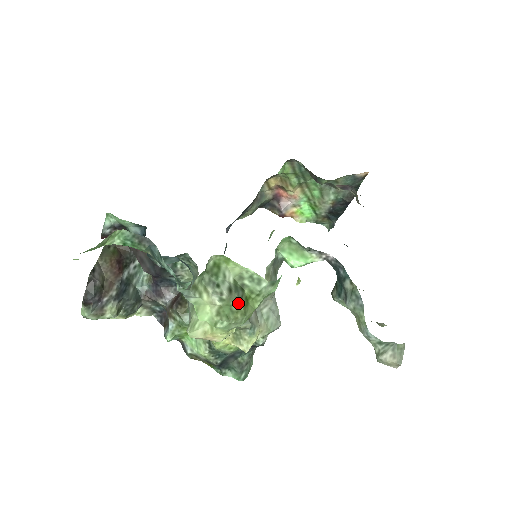
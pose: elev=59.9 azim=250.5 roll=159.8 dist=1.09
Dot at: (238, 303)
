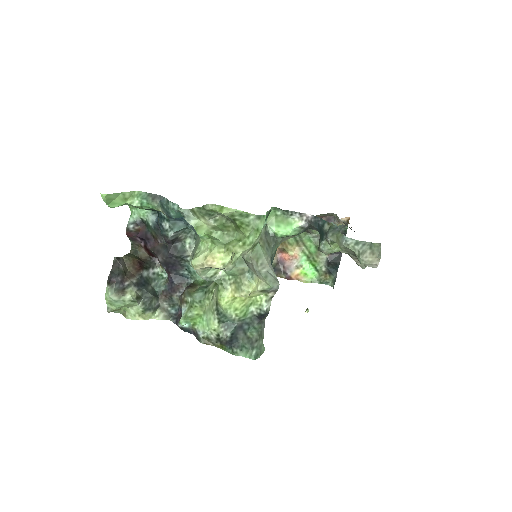
Dot at: (229, 222)
